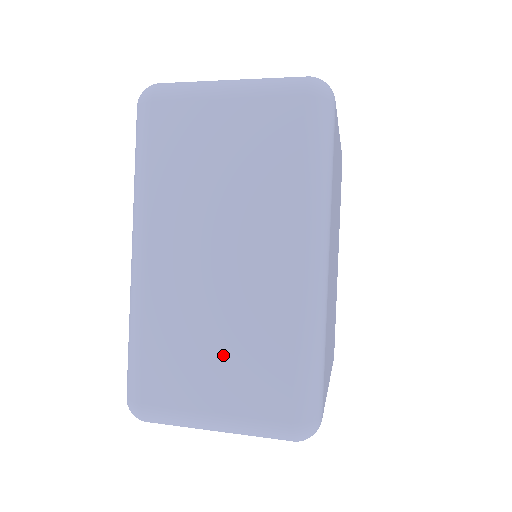
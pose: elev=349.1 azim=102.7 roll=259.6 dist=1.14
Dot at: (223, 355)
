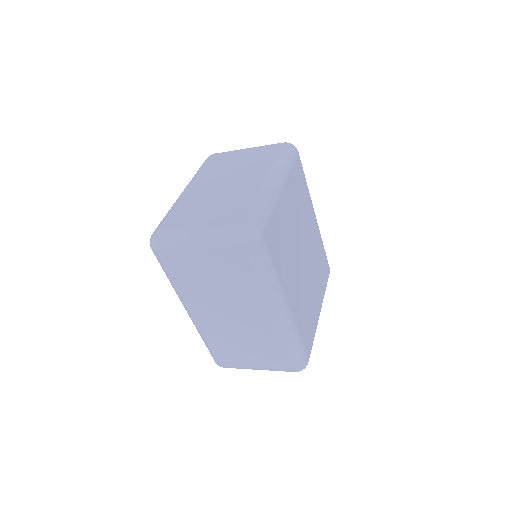
Dot at: (250, 349)
